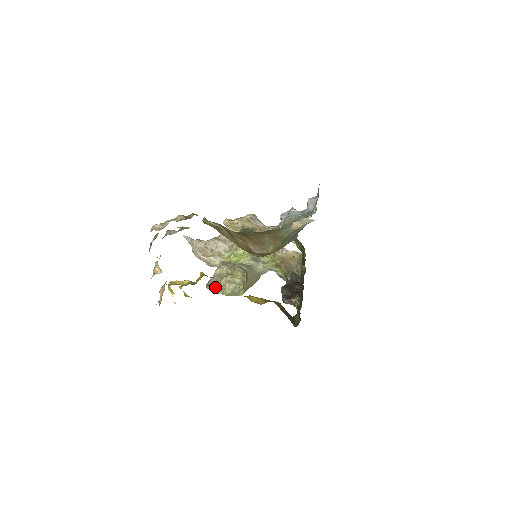
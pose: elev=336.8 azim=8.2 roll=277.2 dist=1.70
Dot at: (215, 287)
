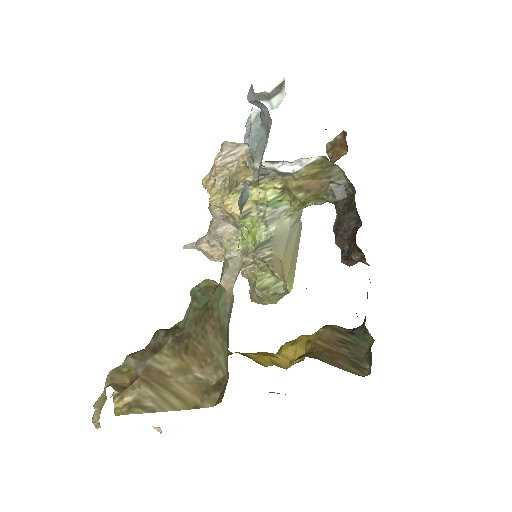
Dot at: (257, 299)
